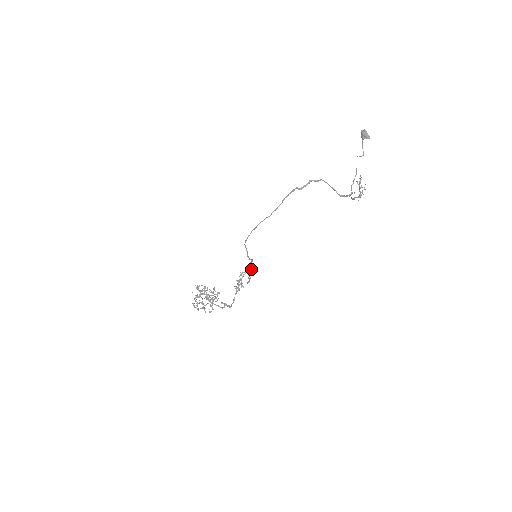
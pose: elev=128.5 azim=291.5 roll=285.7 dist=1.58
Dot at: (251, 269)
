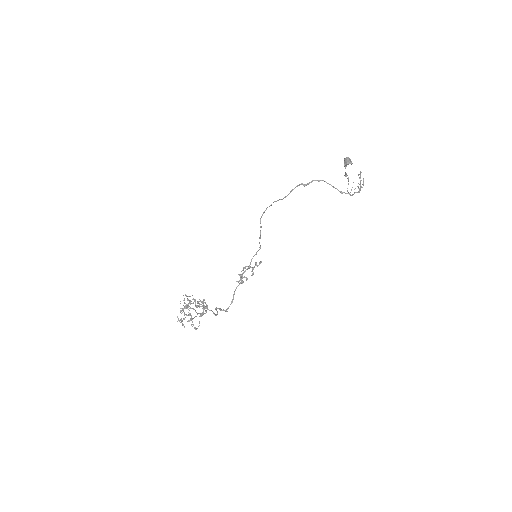
Dot at: (255, 263)
